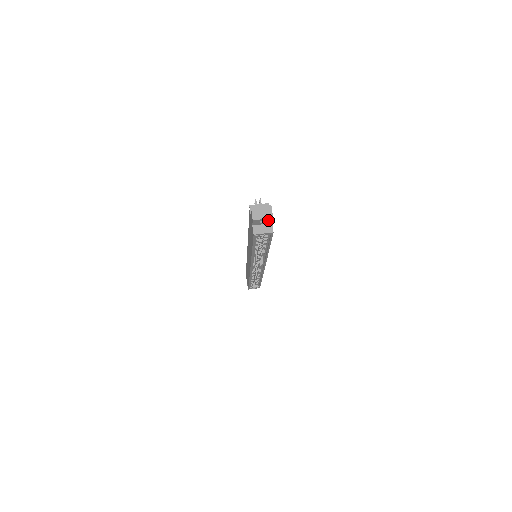
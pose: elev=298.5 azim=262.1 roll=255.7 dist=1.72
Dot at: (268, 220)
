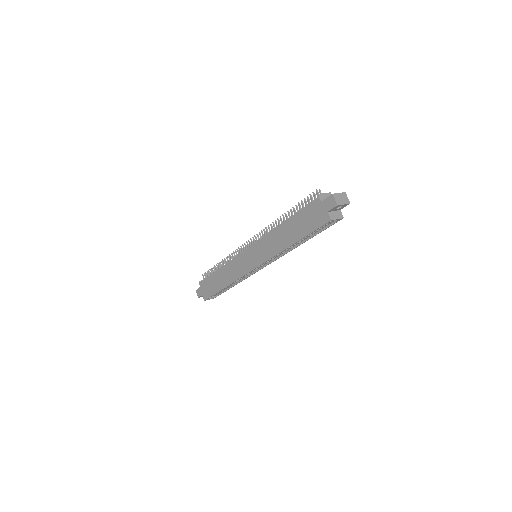
Dot at: (343, 206)
